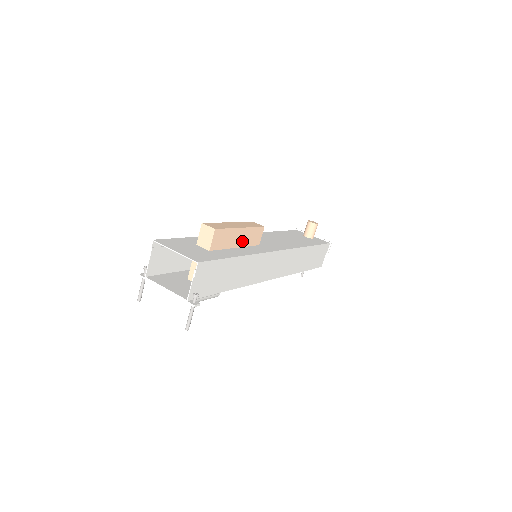
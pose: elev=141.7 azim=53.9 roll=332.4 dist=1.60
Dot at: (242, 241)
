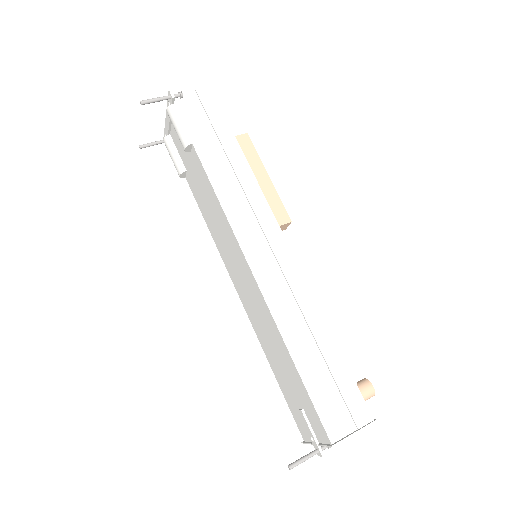
Dot at: occluded
